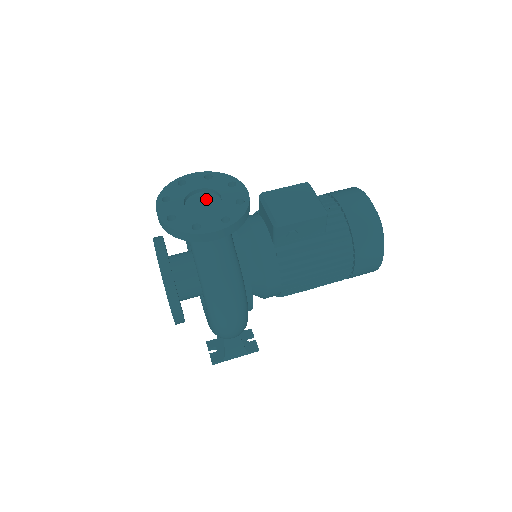
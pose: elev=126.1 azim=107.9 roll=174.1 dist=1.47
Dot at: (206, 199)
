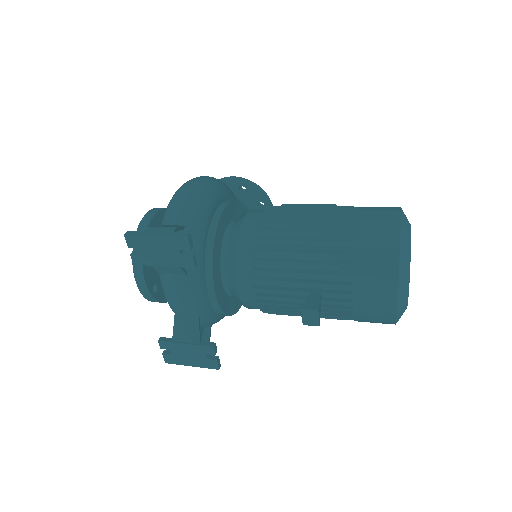
Dot at: occluded
